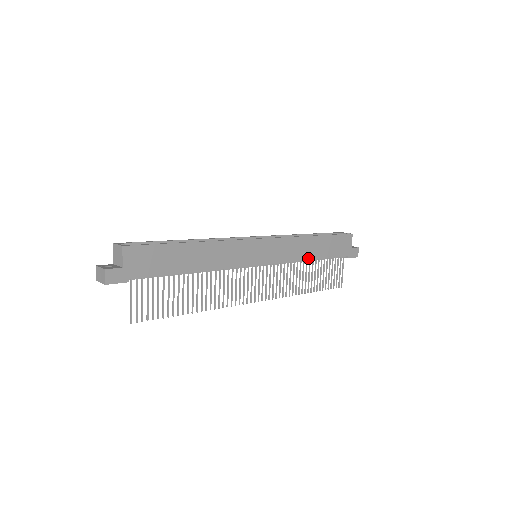
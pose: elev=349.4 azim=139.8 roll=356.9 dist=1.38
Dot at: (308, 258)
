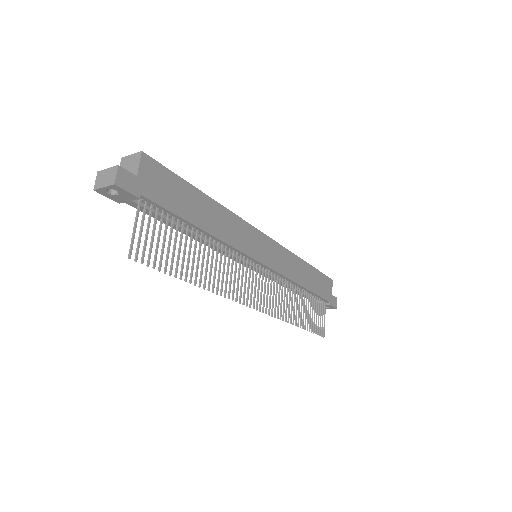
Dot at: (300, 283)
